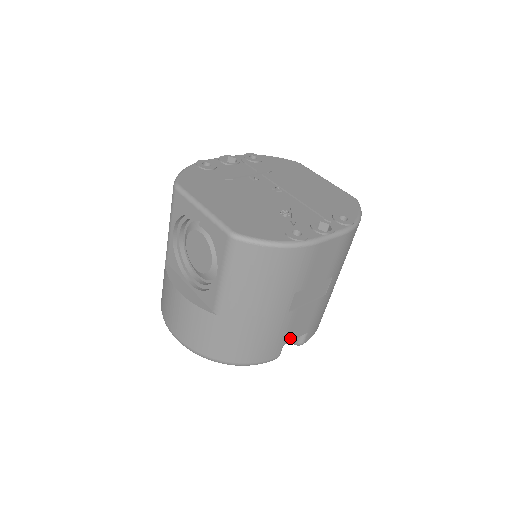
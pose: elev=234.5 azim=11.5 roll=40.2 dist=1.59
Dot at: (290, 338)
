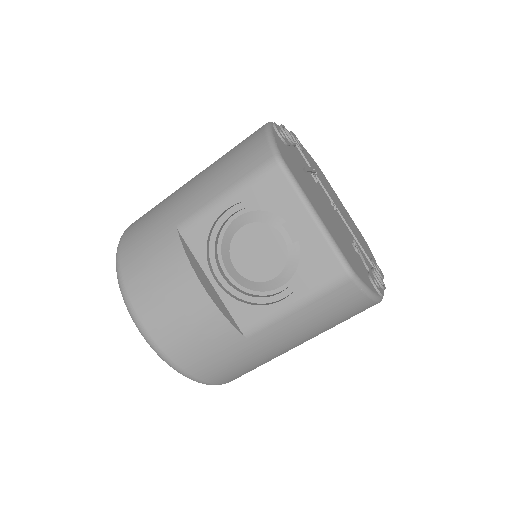
Dot at: occluded
